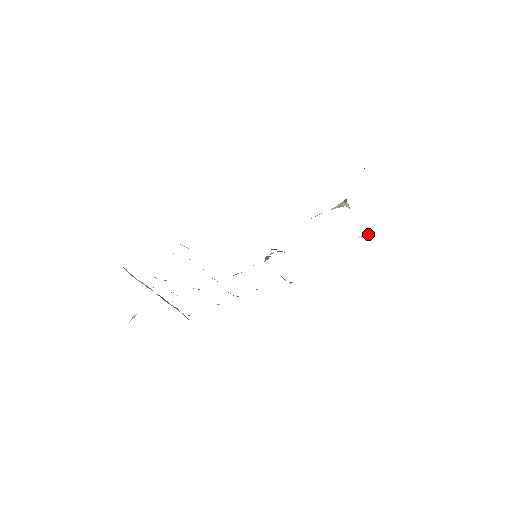
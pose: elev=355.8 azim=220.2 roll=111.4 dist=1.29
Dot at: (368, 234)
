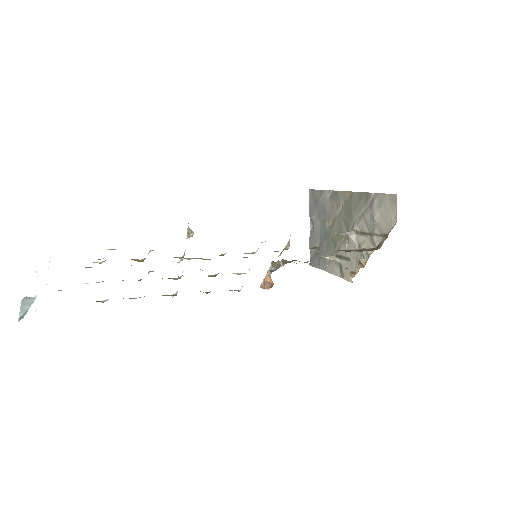
Dot at: (332, 258)
